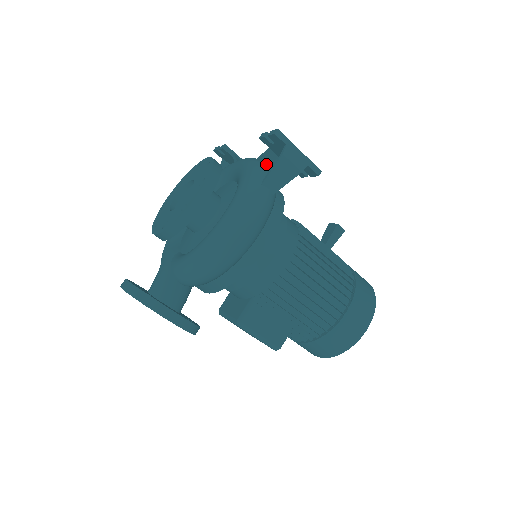
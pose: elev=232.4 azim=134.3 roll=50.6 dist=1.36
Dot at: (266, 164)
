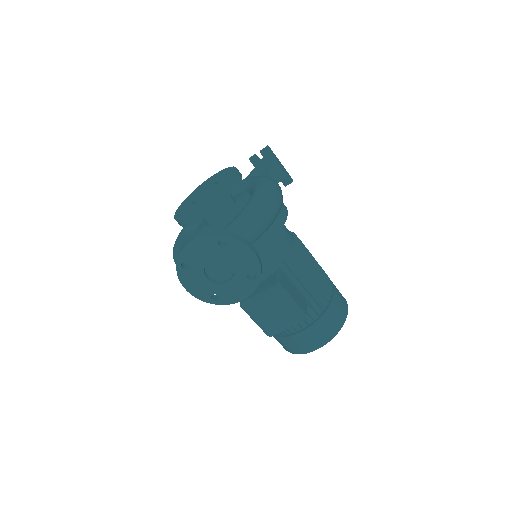
Dot at: occluded
